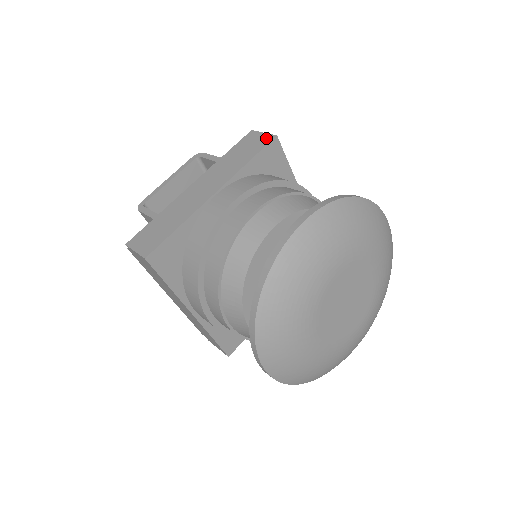
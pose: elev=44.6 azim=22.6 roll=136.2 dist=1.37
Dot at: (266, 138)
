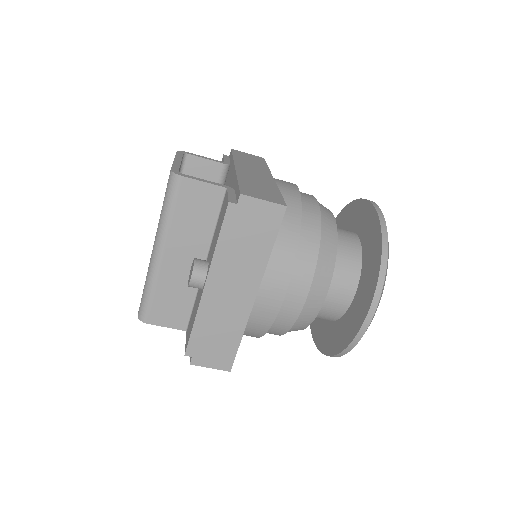
Dot at: (257, 157)
